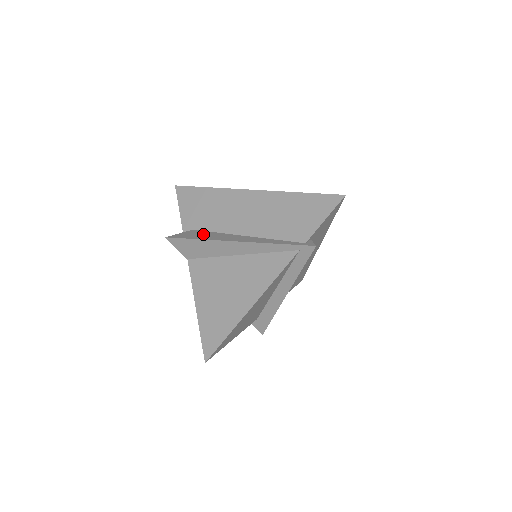
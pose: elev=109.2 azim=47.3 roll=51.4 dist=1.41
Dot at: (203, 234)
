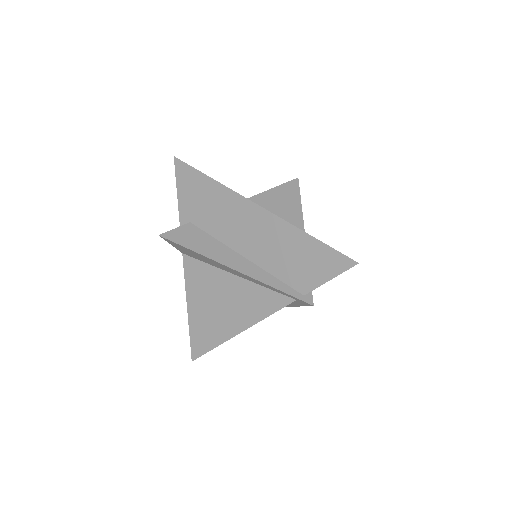
Dot at: (199, 239)
